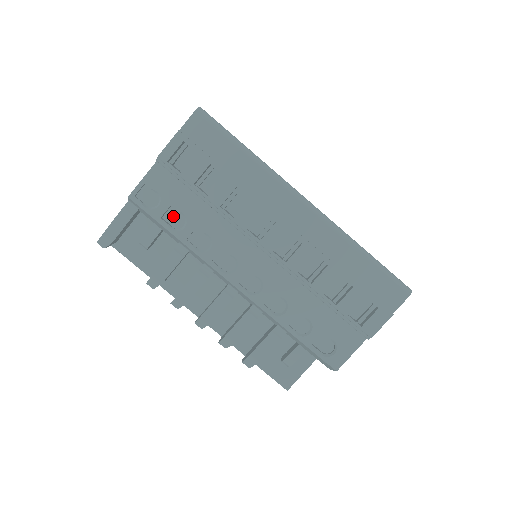
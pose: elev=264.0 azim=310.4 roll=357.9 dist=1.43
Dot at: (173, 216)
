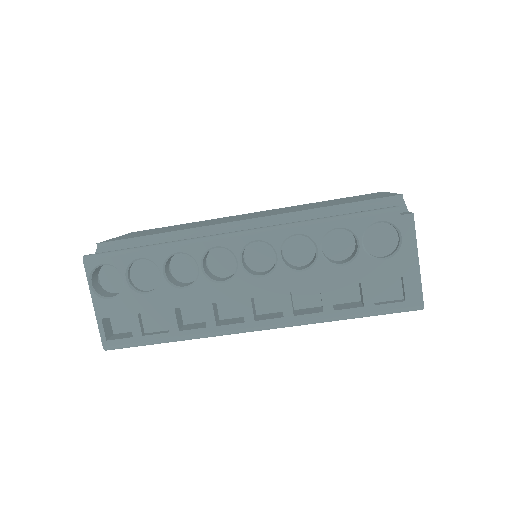
Dot at: occluded
